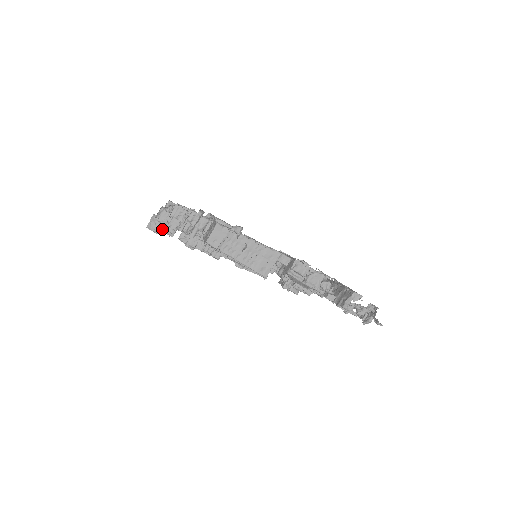
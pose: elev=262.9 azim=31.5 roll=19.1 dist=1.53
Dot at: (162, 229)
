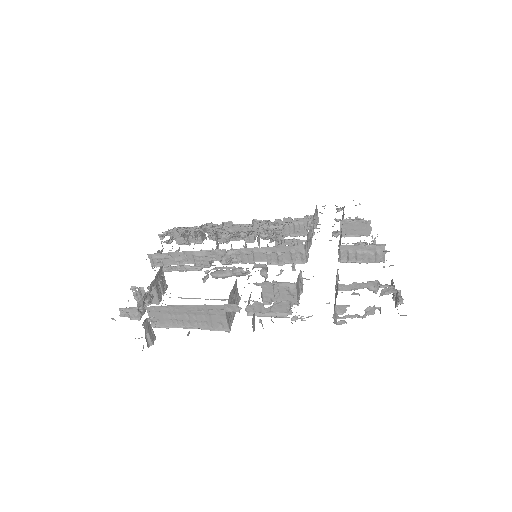
Dot at: (189, 241)
